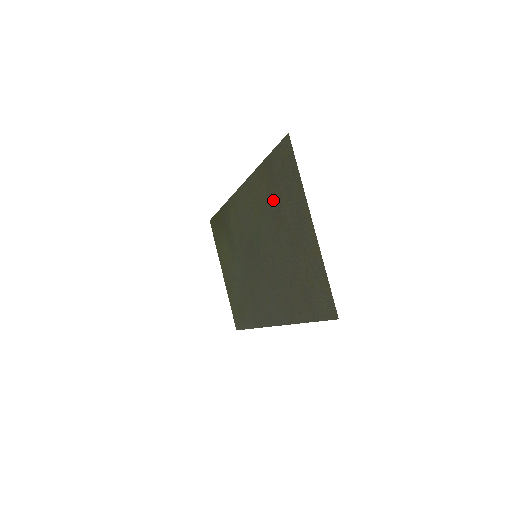
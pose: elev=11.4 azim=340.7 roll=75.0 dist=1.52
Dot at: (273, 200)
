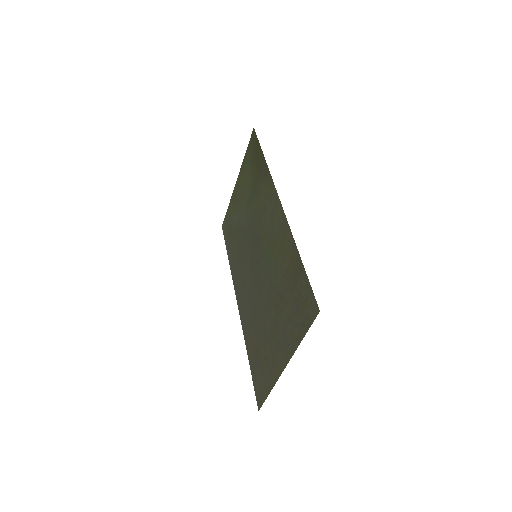
Dot at: (284, 286)
